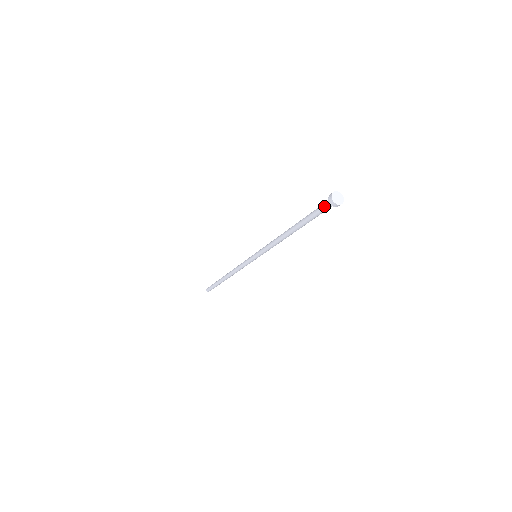
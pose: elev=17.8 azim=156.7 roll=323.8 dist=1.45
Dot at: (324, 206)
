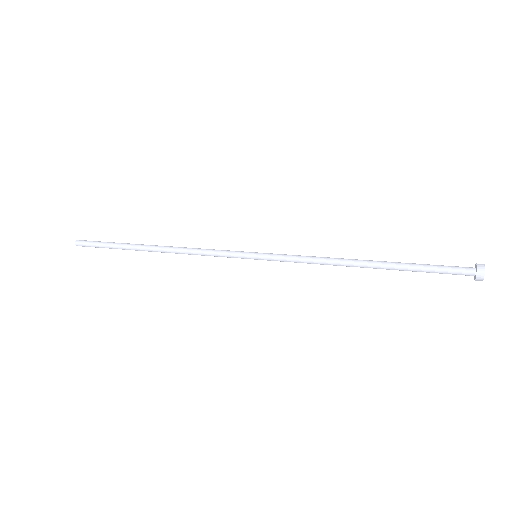
Dot at: occluded
